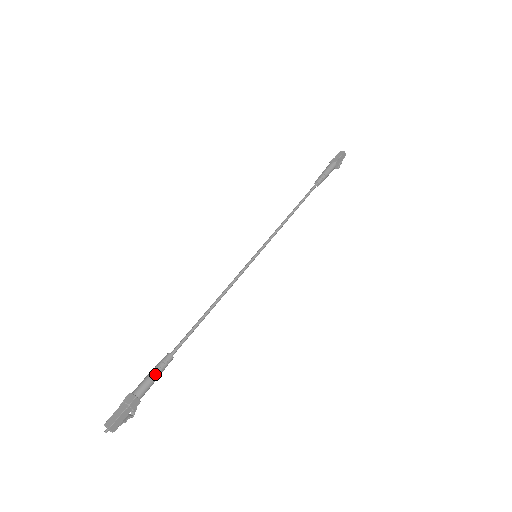
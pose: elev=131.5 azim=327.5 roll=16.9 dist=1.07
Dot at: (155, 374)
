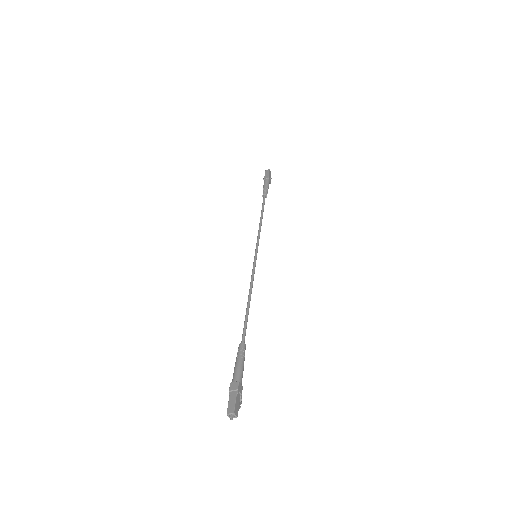
Dot at: (241, 361)
